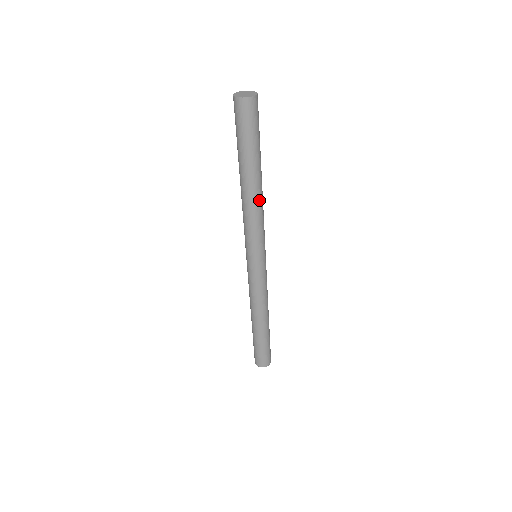
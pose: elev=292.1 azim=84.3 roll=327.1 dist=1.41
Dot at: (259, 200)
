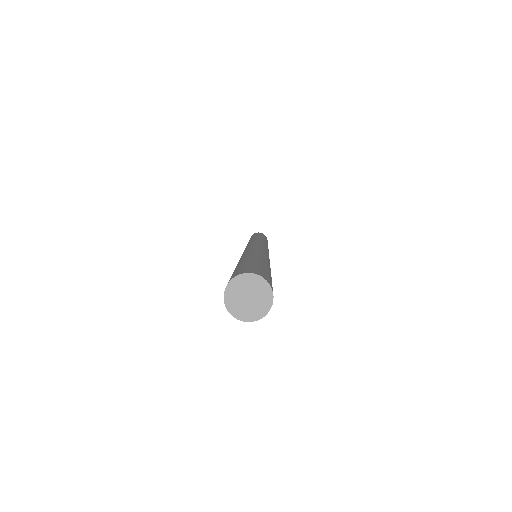
Dot at: occluded
